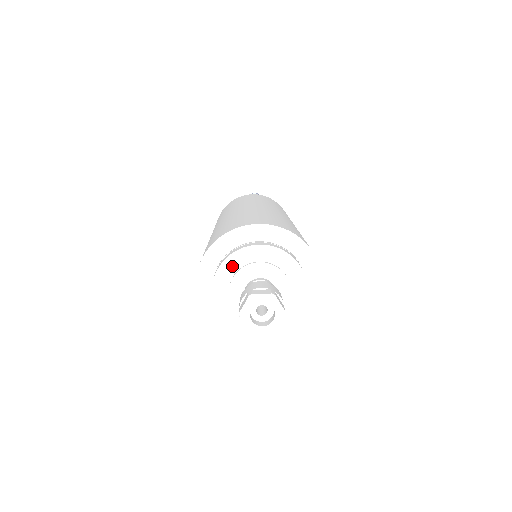
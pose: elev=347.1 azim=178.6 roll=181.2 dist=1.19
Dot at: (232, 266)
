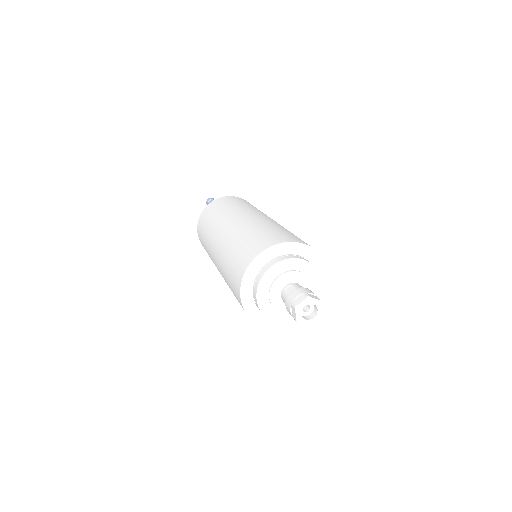
Dot at: (264, 290)
